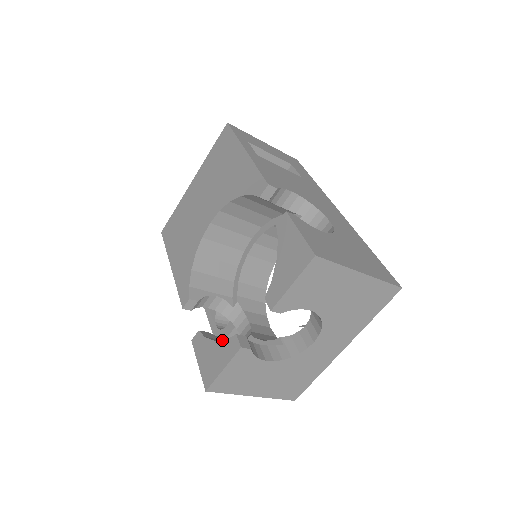
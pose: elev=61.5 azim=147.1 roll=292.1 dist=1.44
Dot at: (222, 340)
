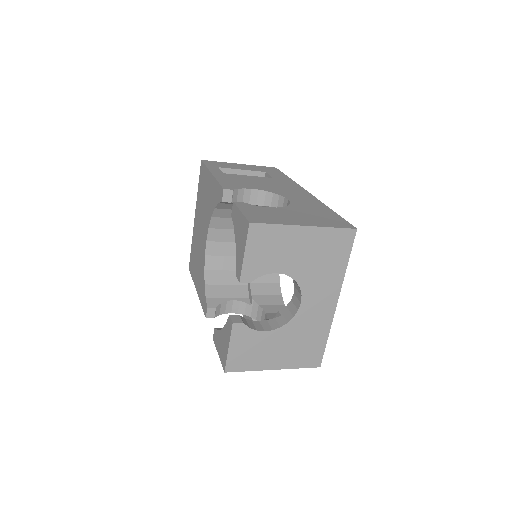
Dot at: (224, 325)
